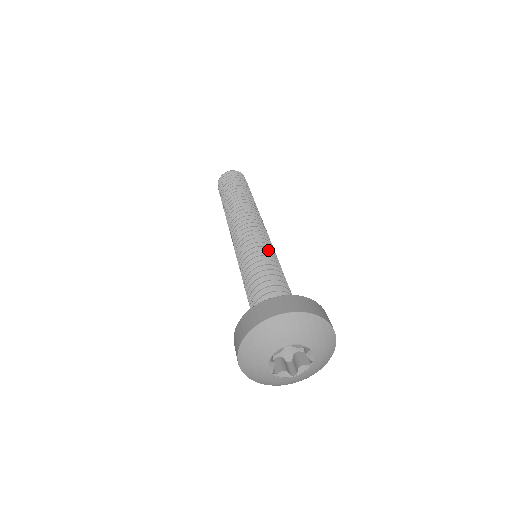
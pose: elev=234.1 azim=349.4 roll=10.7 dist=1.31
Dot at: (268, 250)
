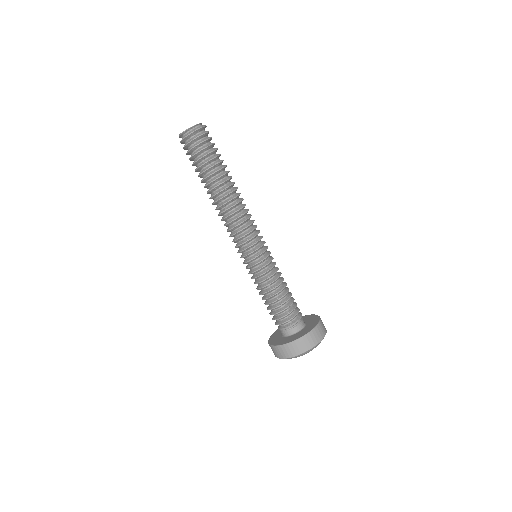
Dot at: occluded
